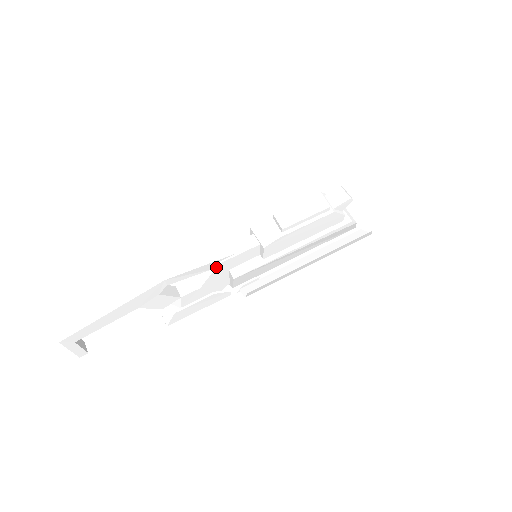
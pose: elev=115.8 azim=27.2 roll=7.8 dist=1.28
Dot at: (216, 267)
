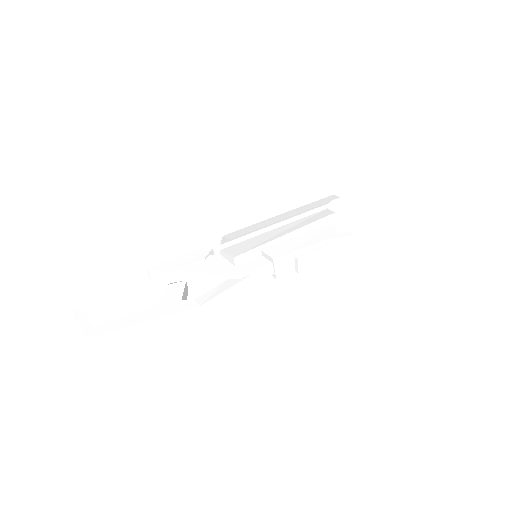
Dot at: occluded
